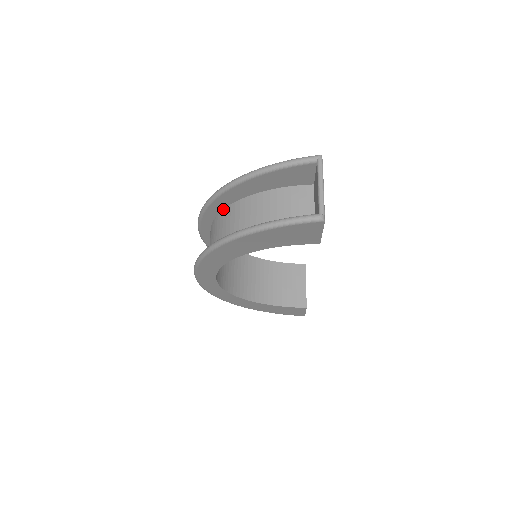
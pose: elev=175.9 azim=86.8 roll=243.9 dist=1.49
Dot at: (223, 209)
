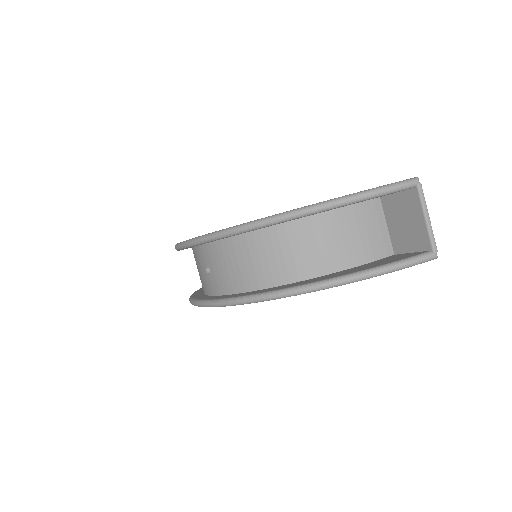
Dot at: (259, 229)
